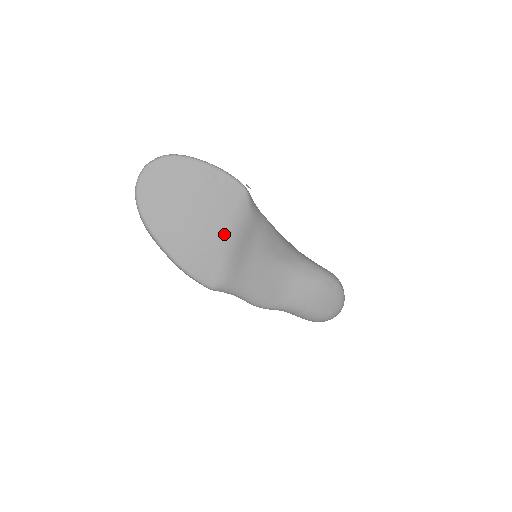
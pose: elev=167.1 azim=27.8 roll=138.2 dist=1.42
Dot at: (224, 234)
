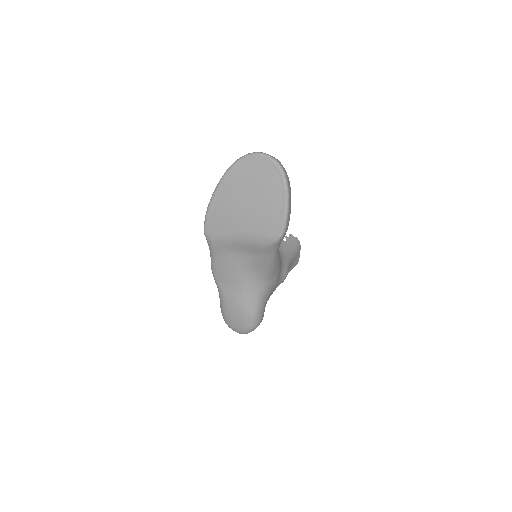
Dot at: (242, 231)
